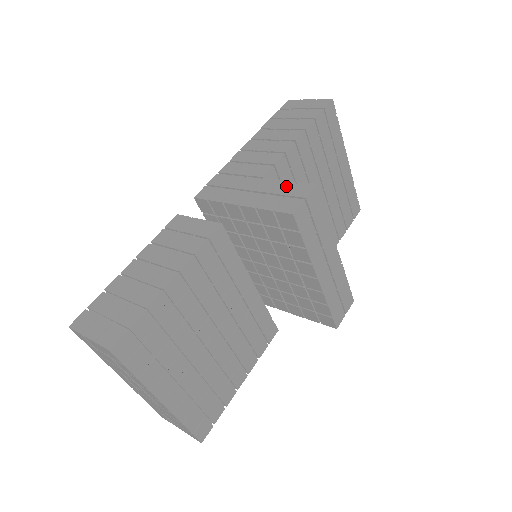
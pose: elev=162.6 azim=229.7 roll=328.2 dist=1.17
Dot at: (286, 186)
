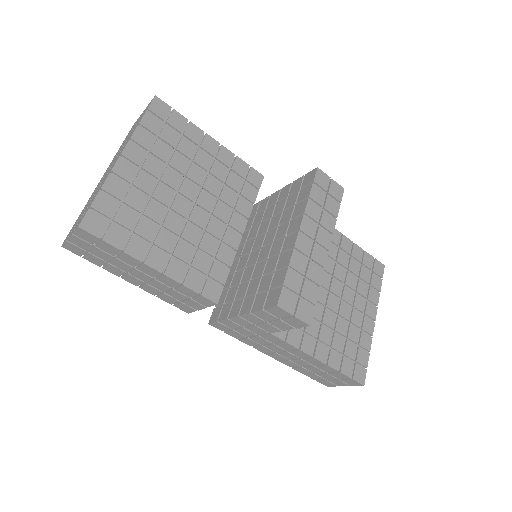
Dot at: occluded
